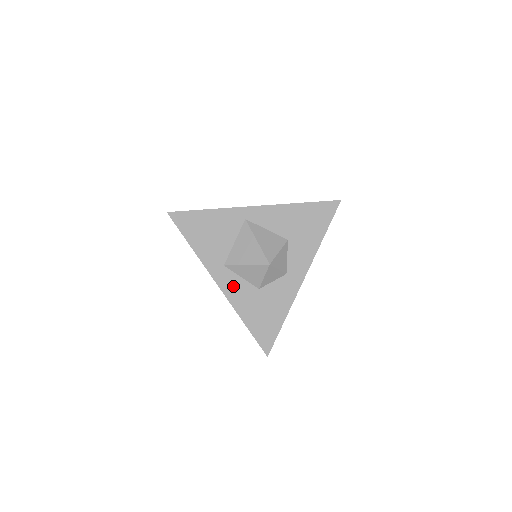
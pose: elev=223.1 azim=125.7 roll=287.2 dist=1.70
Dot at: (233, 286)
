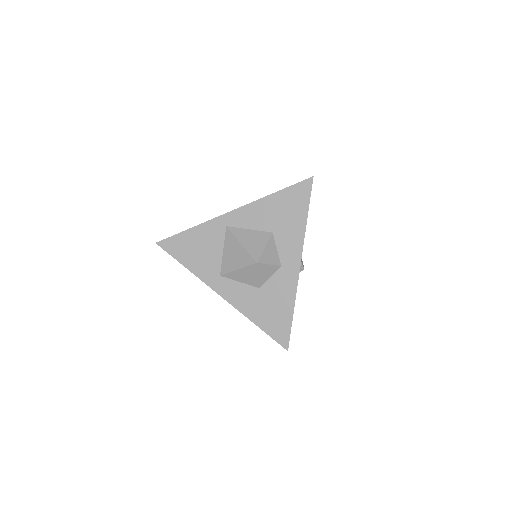
Dot at: (234, 292)
